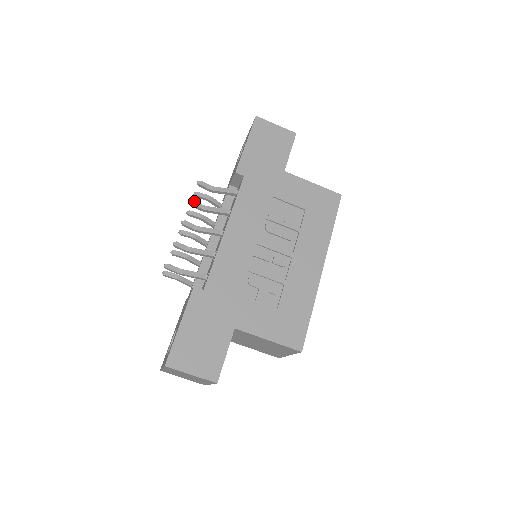
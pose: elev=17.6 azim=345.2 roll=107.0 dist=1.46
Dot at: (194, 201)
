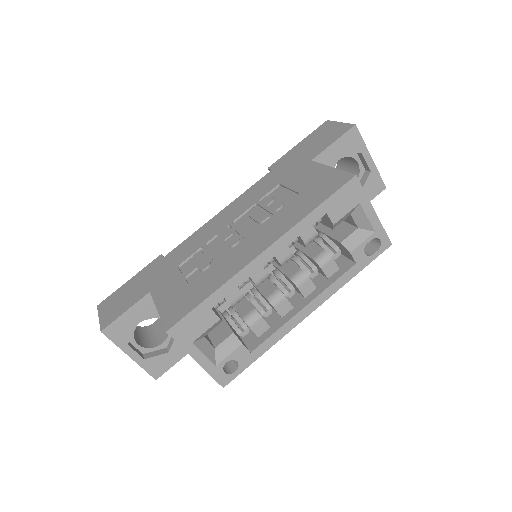
Dot at: occluded
